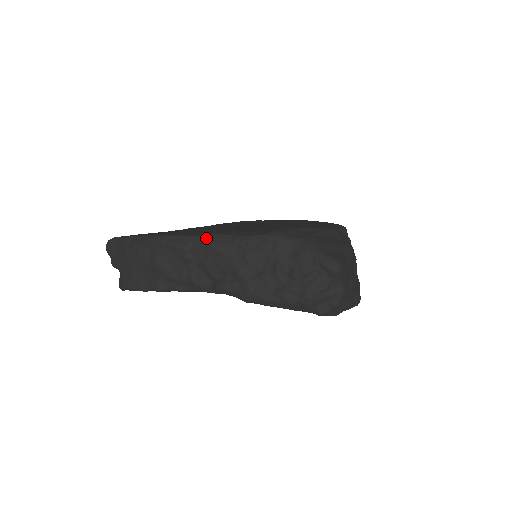
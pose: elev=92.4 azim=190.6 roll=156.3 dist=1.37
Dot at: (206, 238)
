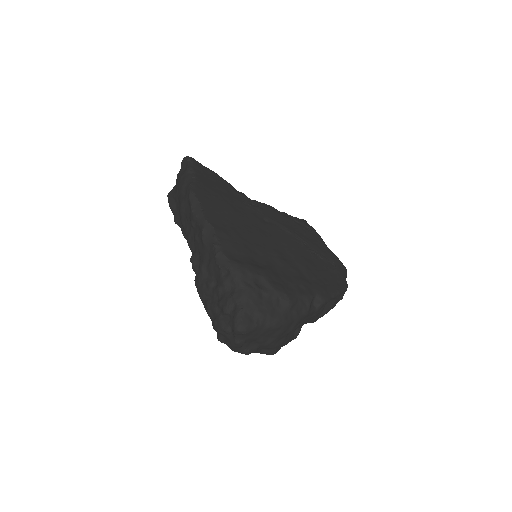
Dot at: (206, 224)
